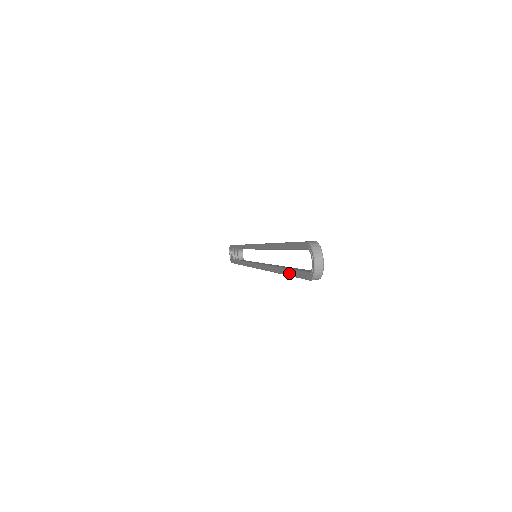
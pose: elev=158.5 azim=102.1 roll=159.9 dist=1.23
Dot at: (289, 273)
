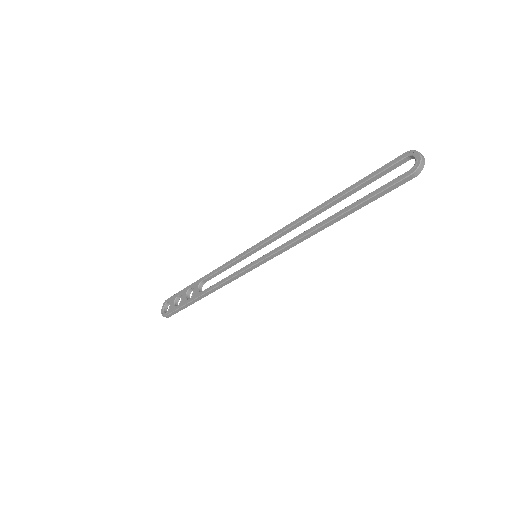
Dot at: (362, 200)
